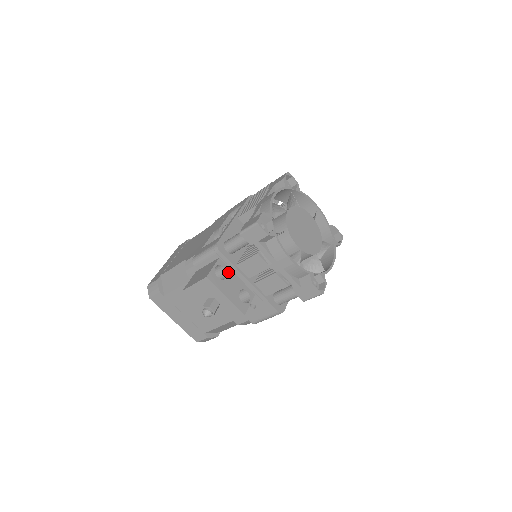
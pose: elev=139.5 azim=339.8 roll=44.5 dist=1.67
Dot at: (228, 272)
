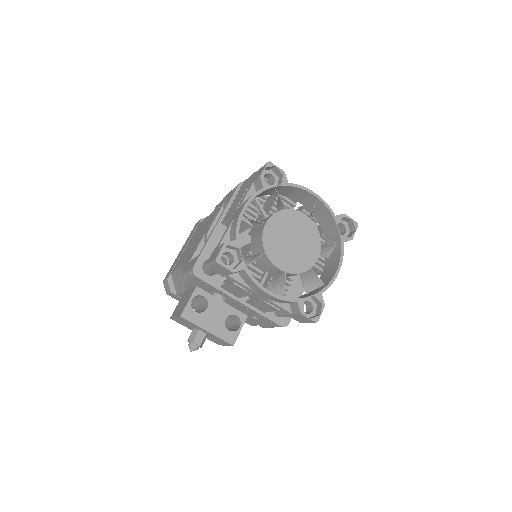
Dot at: (209, 300)
